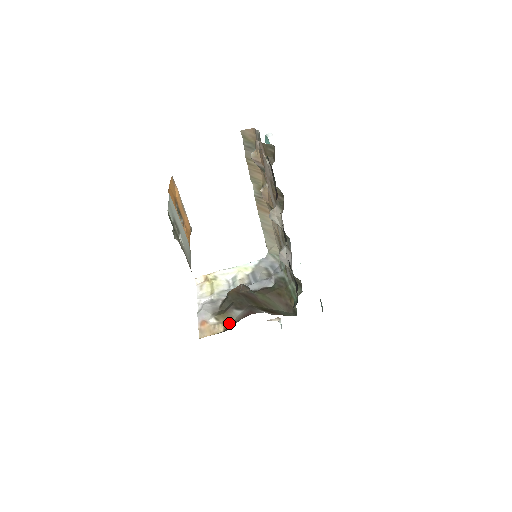
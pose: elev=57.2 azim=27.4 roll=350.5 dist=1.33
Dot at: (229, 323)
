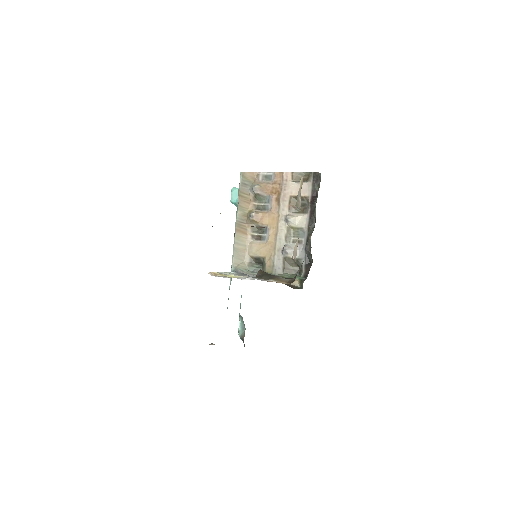
Dot at: (286, 281)
